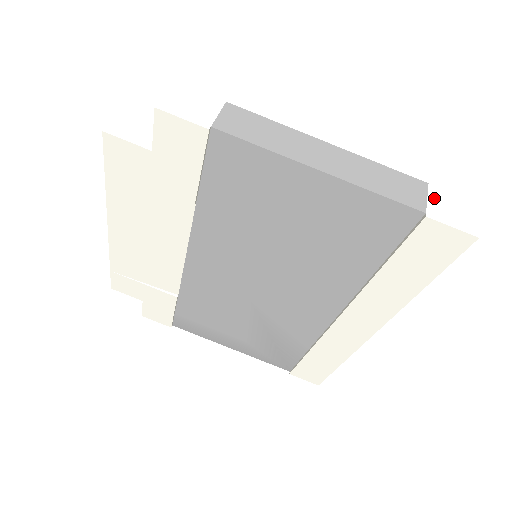
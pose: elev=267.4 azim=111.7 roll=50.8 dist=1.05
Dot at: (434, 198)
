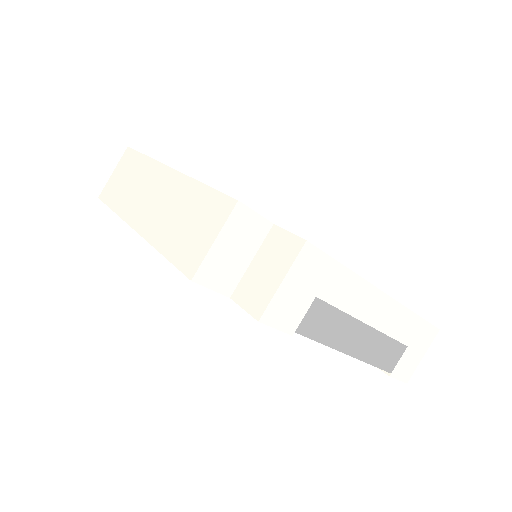
Dot at: (403, 359)
